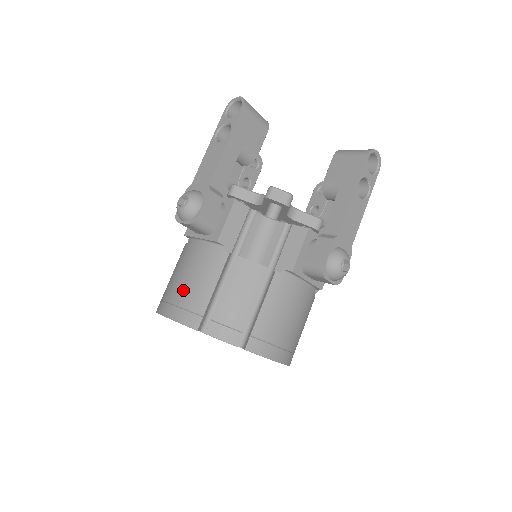
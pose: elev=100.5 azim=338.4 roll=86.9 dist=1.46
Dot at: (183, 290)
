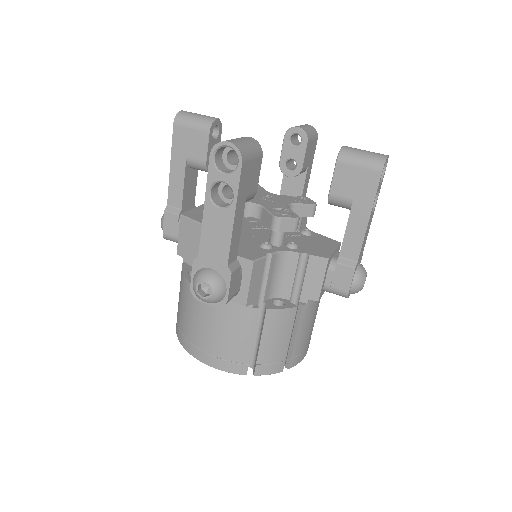
Dot at: (218, 344)
